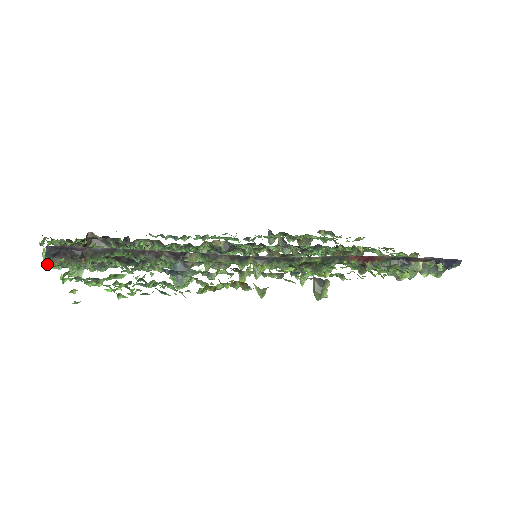
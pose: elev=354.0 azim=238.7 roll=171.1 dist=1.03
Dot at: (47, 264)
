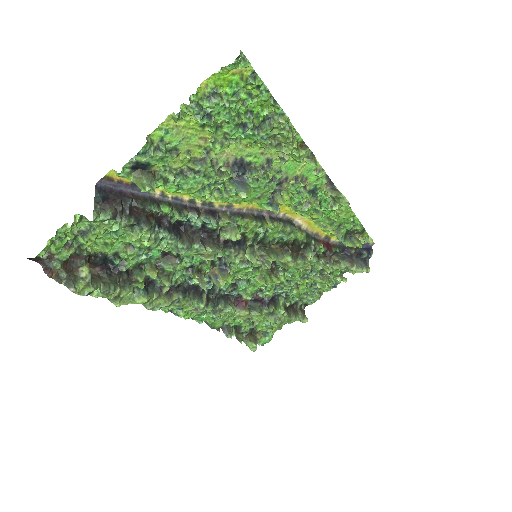
Dot at: (95, 211)
